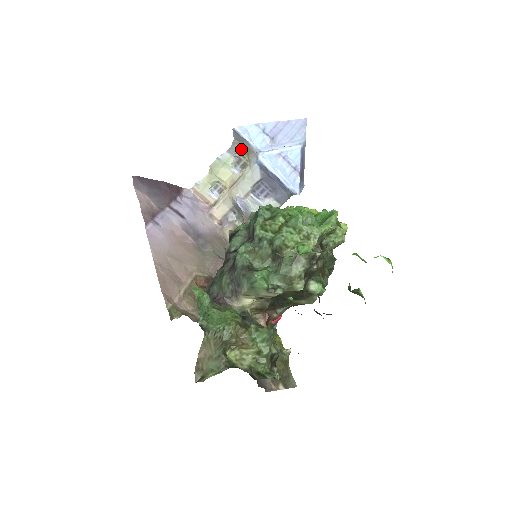
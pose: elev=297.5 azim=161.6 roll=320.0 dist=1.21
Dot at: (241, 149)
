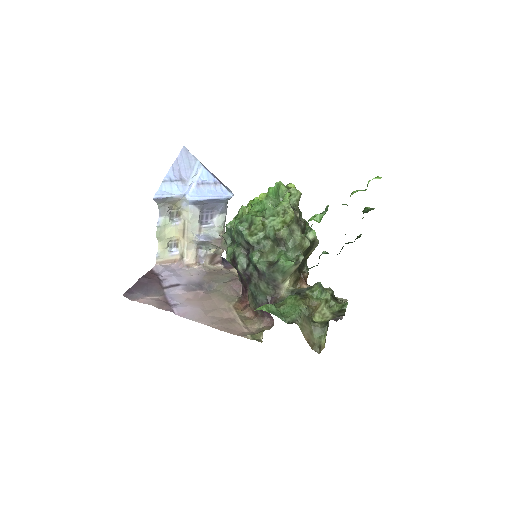
Dot at: (168, 206)
